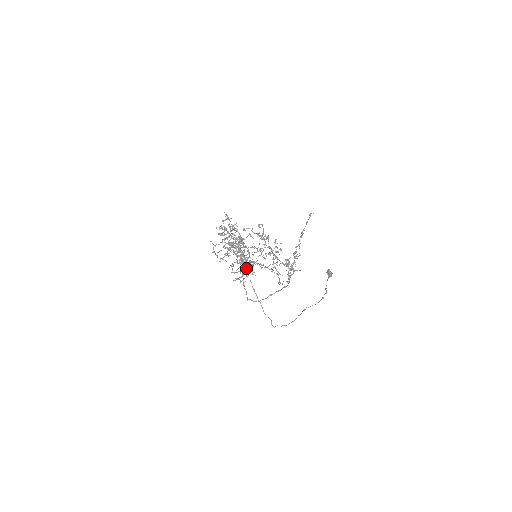
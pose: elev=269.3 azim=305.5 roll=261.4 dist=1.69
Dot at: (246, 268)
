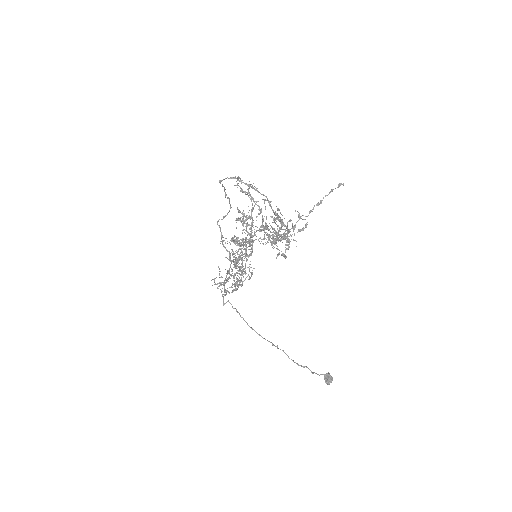
Dot at: (237, 261)
